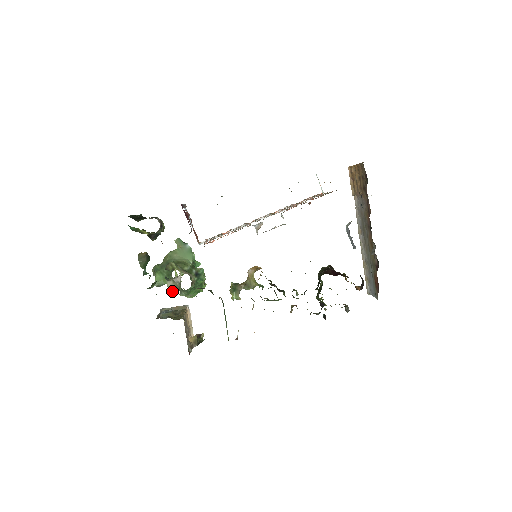
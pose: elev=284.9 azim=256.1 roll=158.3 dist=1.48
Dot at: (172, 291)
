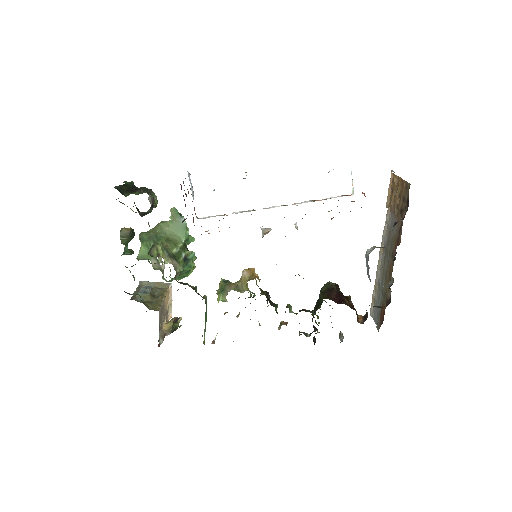
Dot at: (155, 269)
